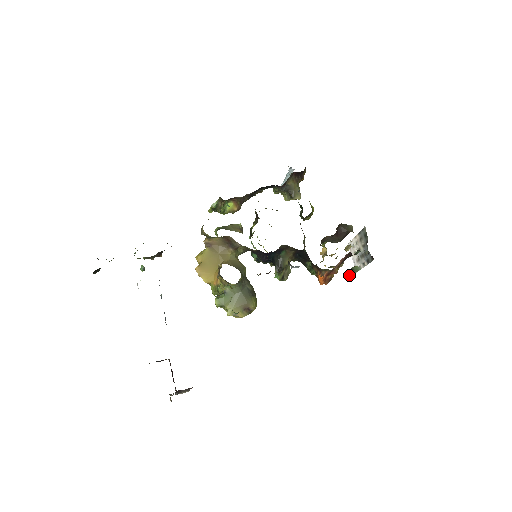
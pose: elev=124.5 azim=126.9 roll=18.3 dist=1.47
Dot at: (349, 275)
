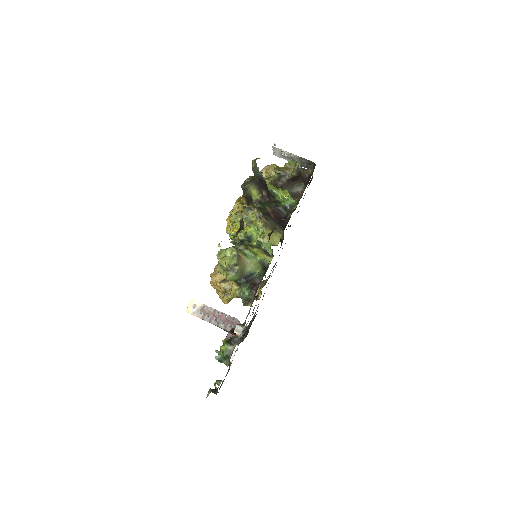
Dot at: occluded
